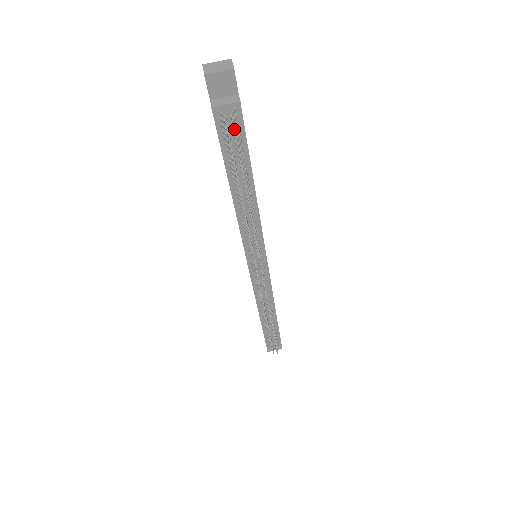
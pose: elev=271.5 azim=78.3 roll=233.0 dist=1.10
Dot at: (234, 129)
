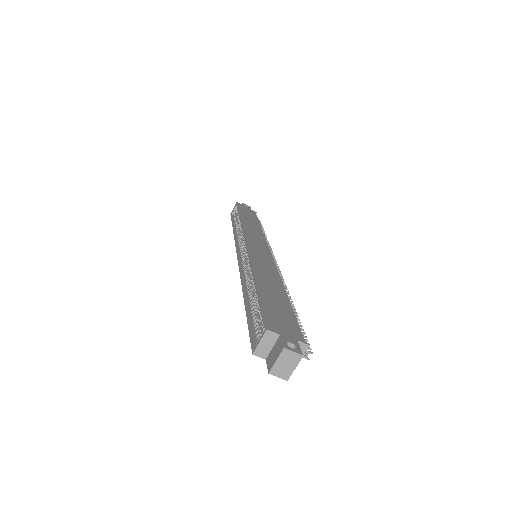
Dot at: occluded
